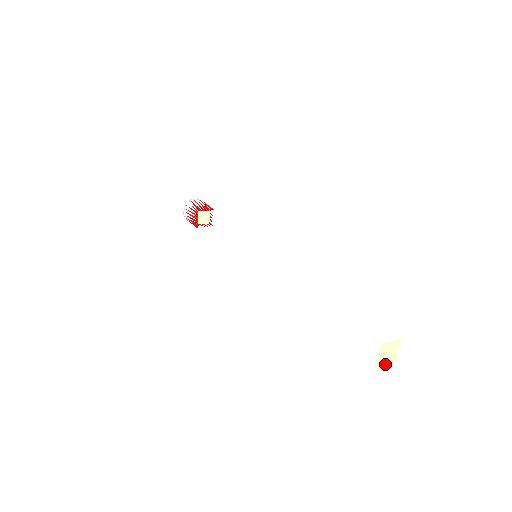
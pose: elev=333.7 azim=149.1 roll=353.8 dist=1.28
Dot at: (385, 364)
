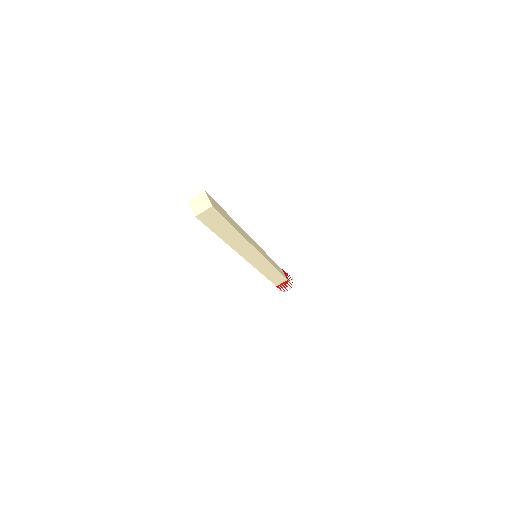
Dot at: (203, 210)
